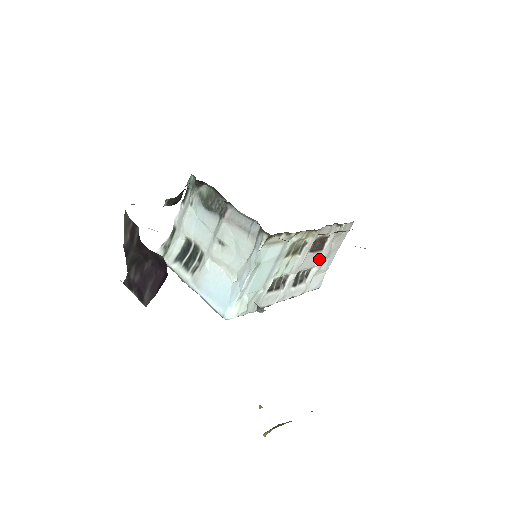
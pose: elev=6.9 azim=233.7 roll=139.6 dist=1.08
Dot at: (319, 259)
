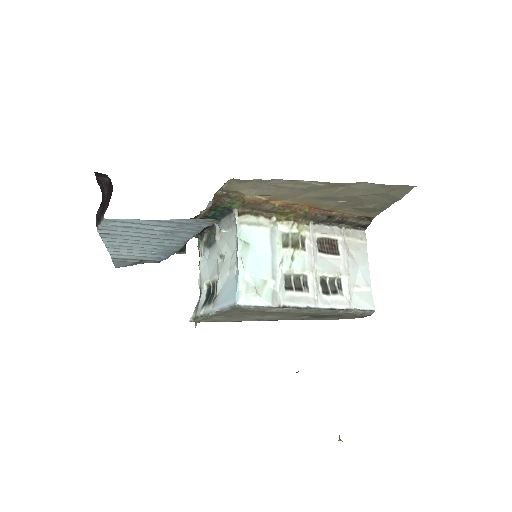
Dot at: (343, 266)
